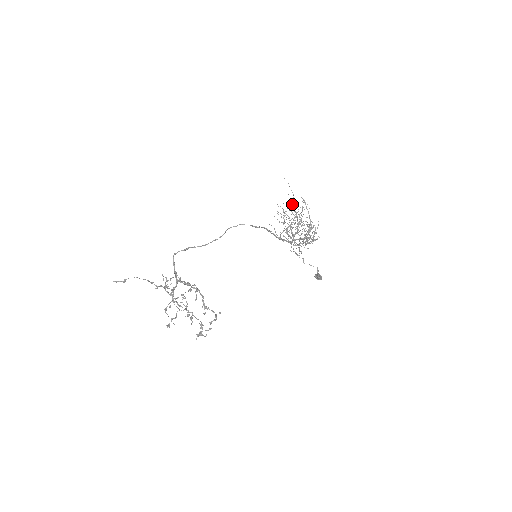
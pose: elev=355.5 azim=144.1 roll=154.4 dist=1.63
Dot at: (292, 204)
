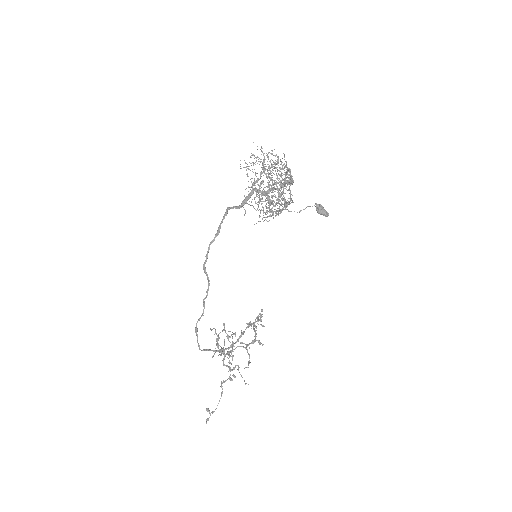
Dot at: occluded
